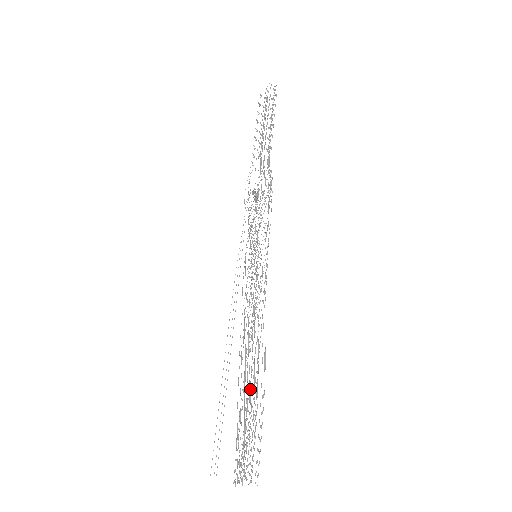
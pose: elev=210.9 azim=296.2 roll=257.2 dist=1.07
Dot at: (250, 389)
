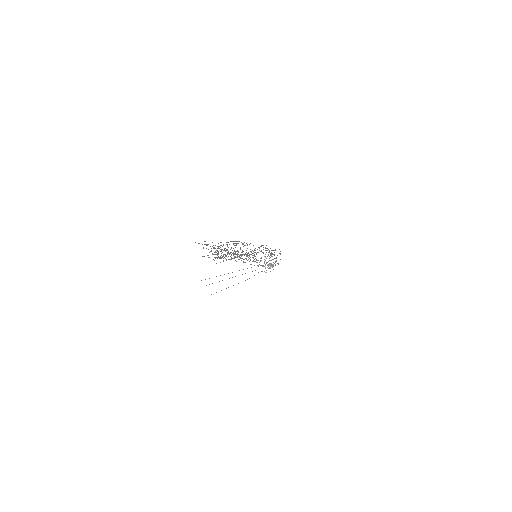
Dot at: occluded
